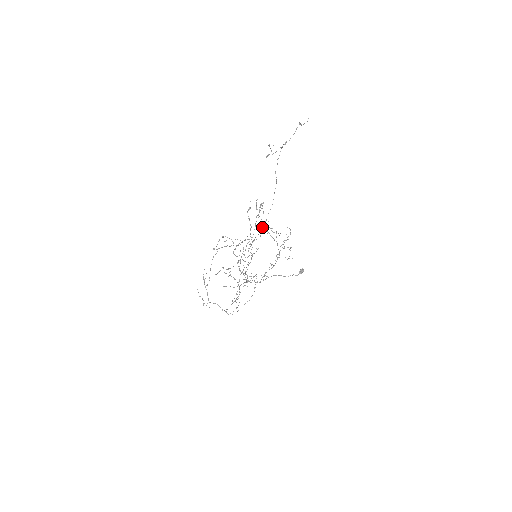
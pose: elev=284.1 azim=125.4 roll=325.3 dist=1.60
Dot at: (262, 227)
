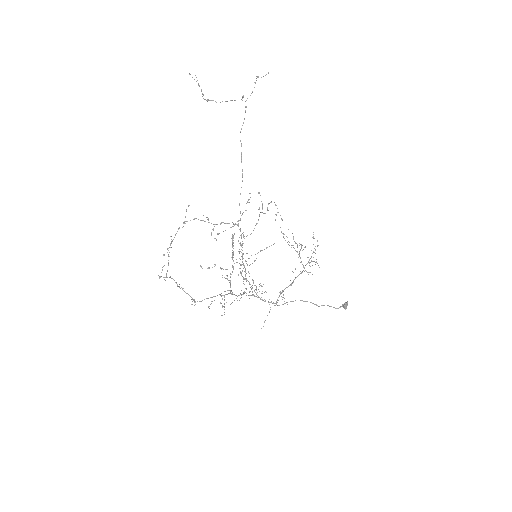
Dot at: (291, 245)
